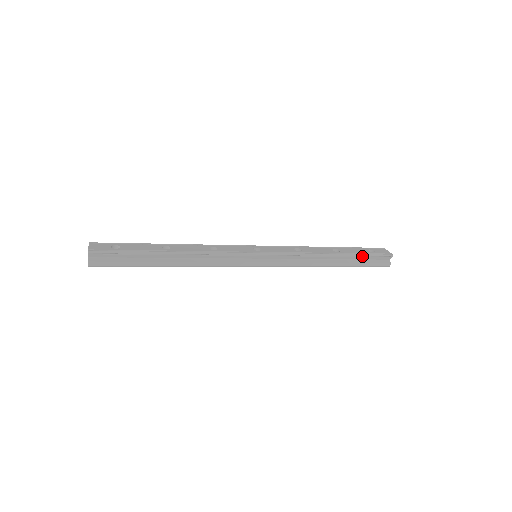
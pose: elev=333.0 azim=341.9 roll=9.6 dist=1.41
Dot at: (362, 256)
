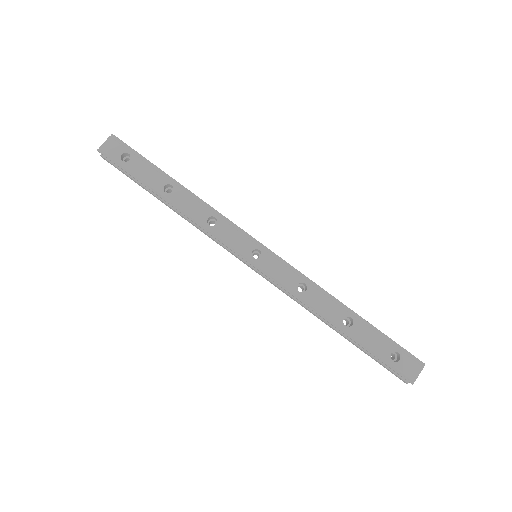
Dot at: (371, 352)
